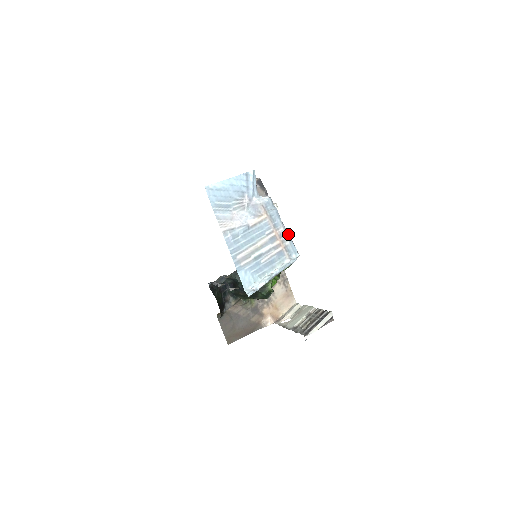
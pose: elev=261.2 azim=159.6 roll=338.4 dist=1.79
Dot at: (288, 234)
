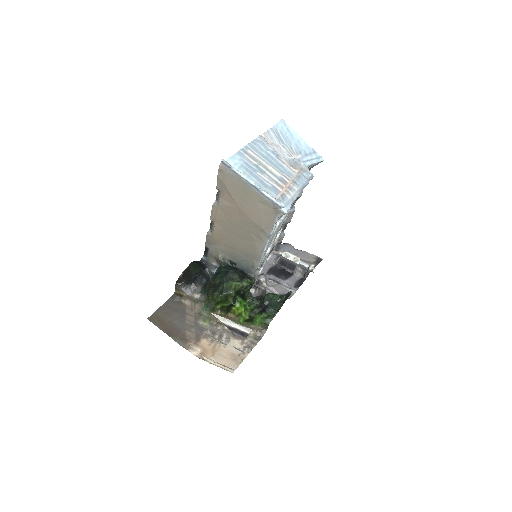
Dot at: (296, 197)
